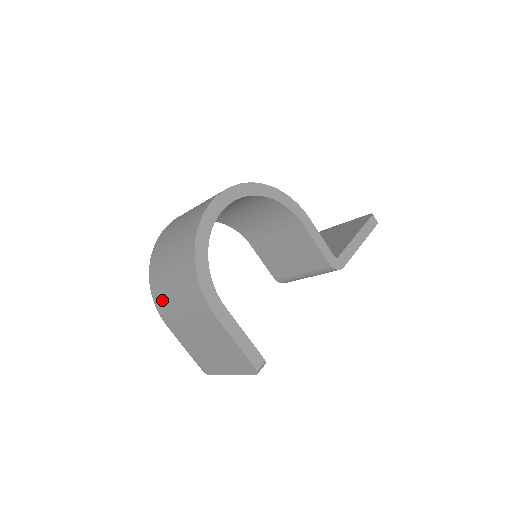
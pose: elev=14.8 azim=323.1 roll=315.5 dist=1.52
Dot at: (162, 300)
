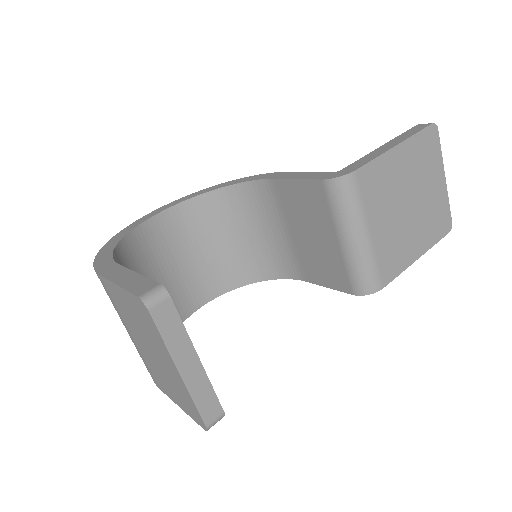
Dot at: occluded
